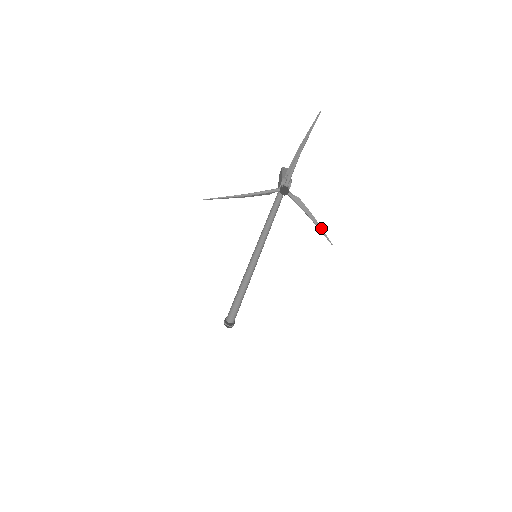
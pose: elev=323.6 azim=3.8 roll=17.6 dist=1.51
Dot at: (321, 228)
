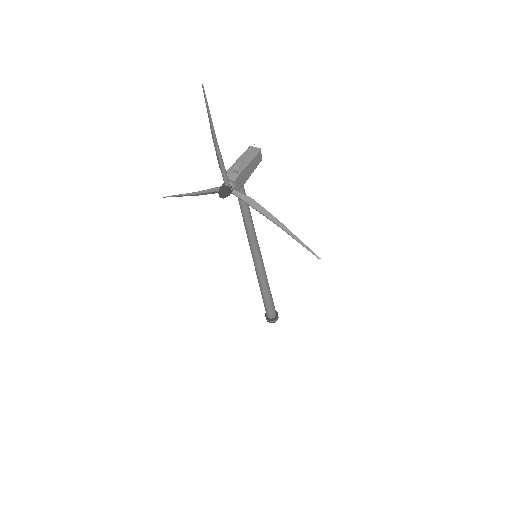
Dot at: (296, 237)
